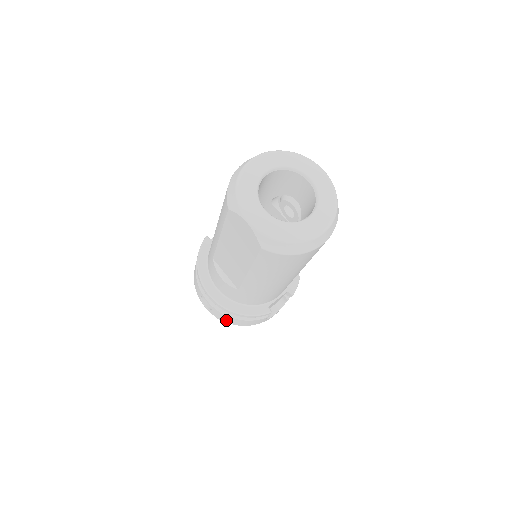
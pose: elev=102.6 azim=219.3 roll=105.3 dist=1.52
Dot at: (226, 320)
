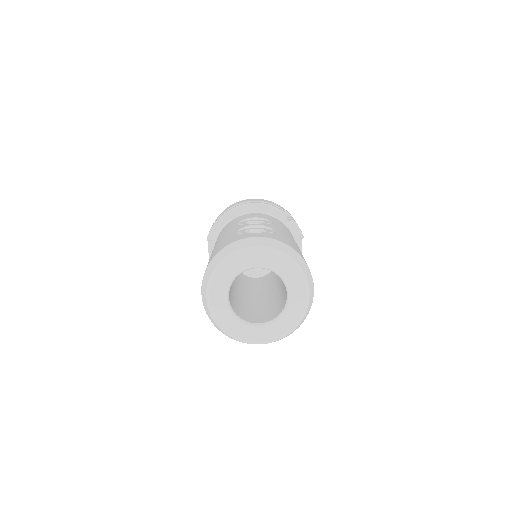
Dot at: occluded
